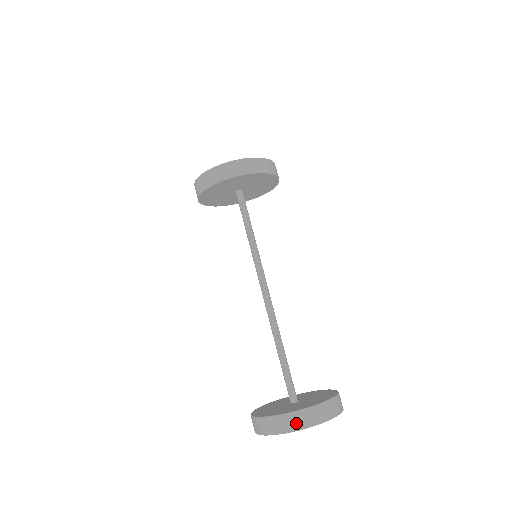
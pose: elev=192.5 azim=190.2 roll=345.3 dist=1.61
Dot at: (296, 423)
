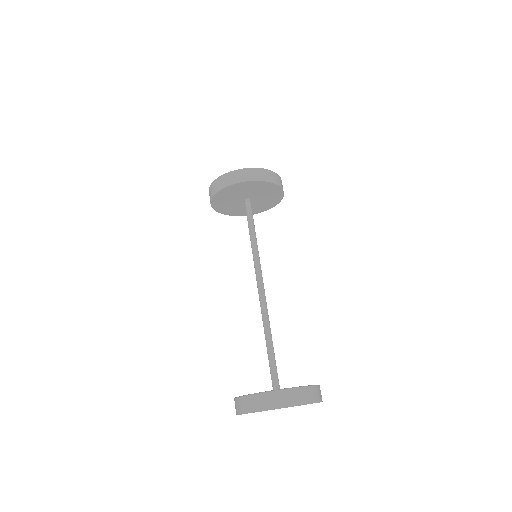
Dot at: (315, 396)
